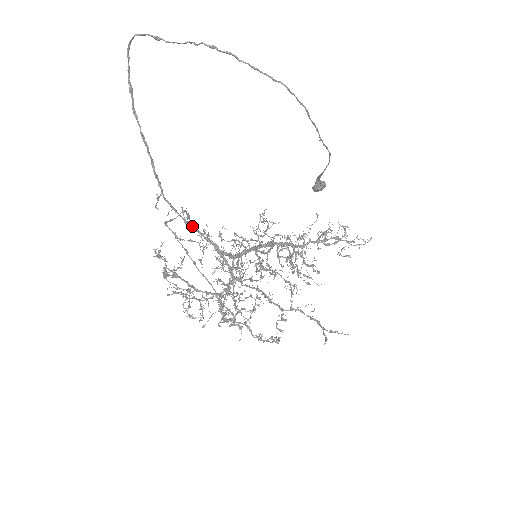
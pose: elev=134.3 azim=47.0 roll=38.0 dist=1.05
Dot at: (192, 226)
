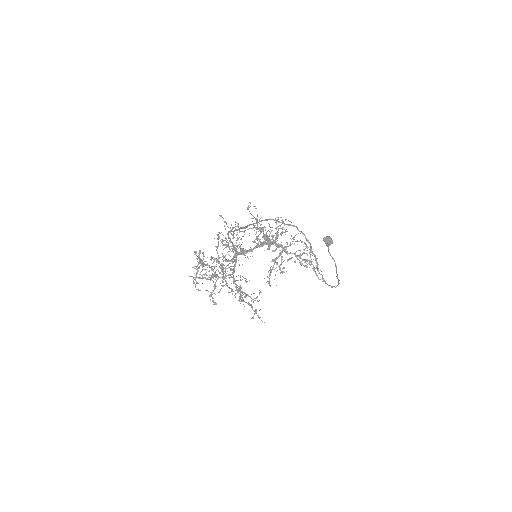
Dot at: (232, 243)
